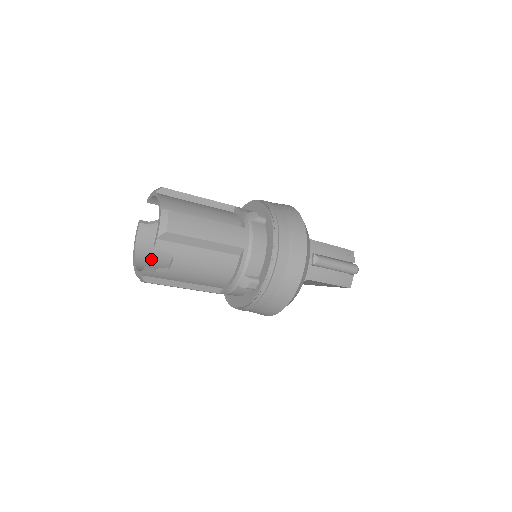
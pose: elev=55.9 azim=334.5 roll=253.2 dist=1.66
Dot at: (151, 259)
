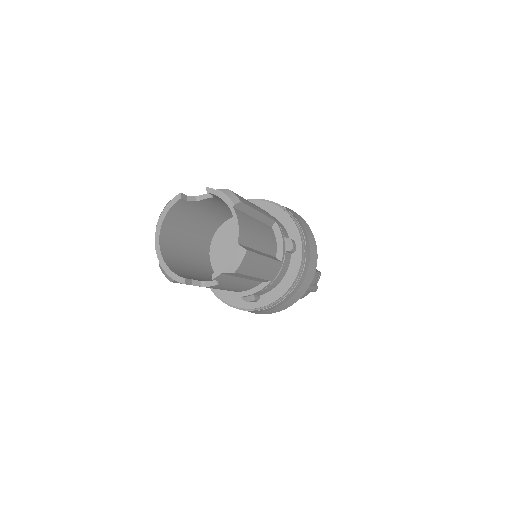
Dot at: (171, 237)
